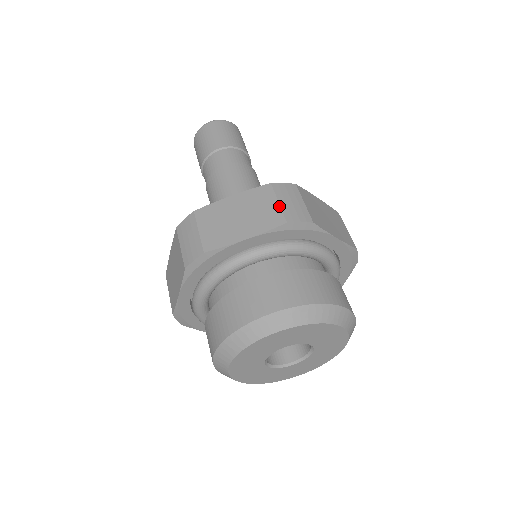
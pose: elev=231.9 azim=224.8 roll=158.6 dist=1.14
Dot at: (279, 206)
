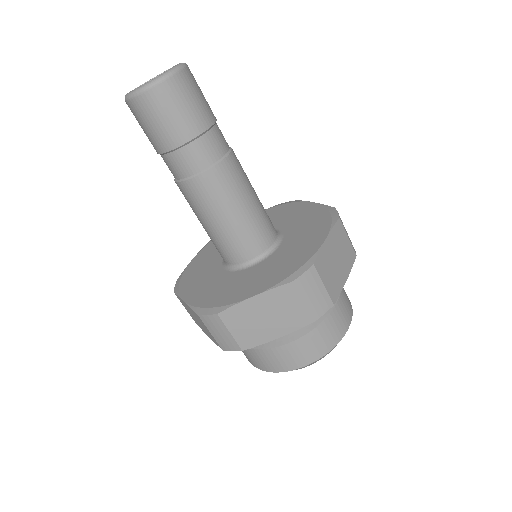
Dot at: (305, 307)
